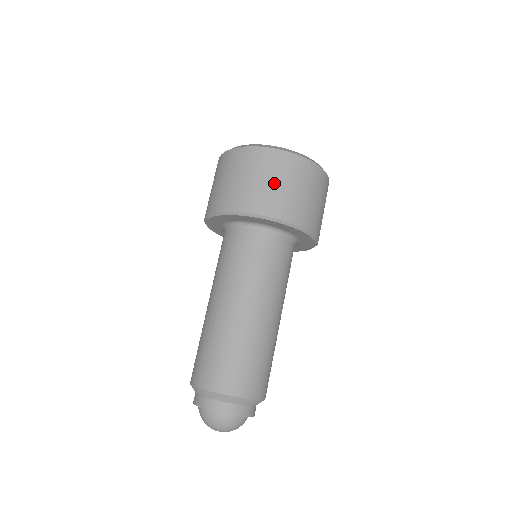
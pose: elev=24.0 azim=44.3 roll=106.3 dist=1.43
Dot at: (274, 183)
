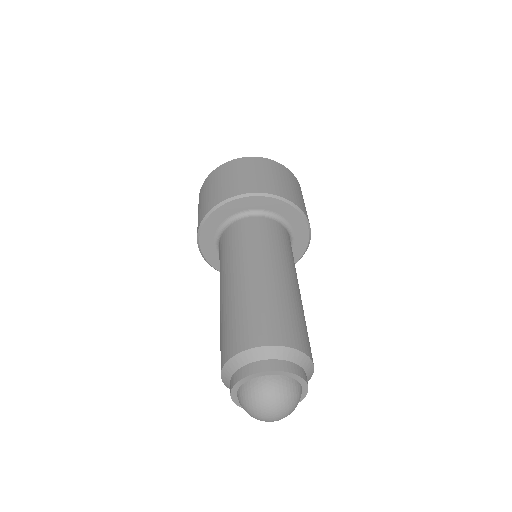
Dot at: (211, 190)
